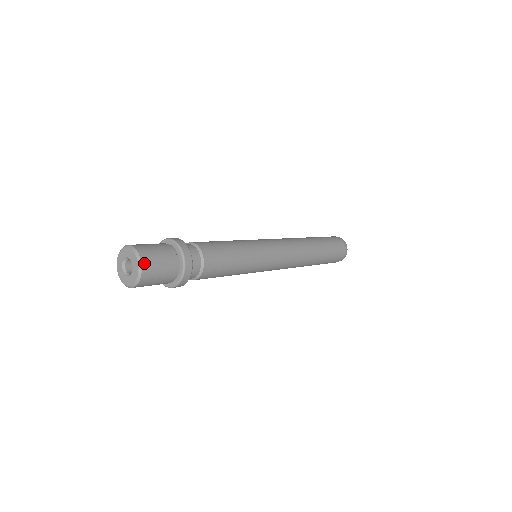
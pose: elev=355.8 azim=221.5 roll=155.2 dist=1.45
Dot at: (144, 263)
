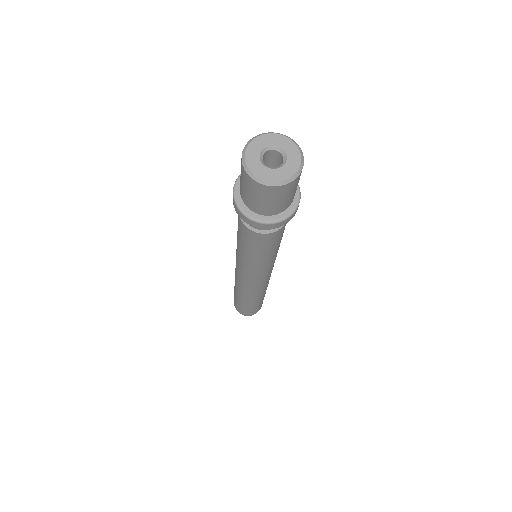
Dot at: (303, 162)
